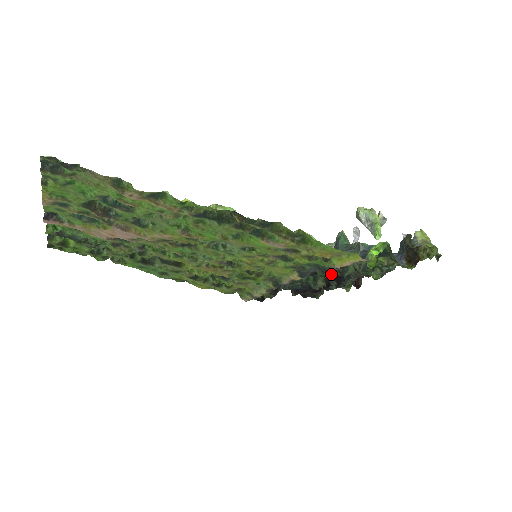
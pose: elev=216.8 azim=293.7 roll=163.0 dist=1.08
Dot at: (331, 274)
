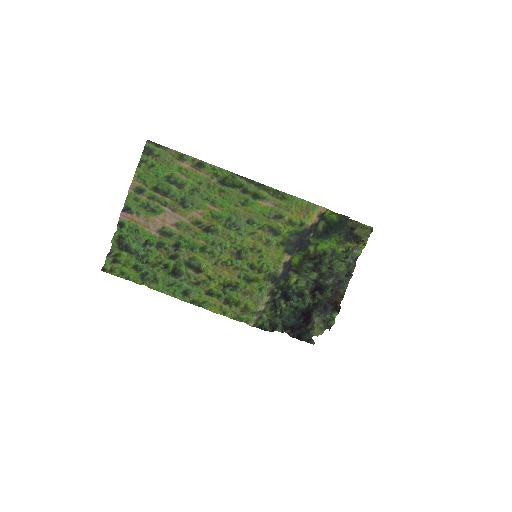
Dot at: occluded
